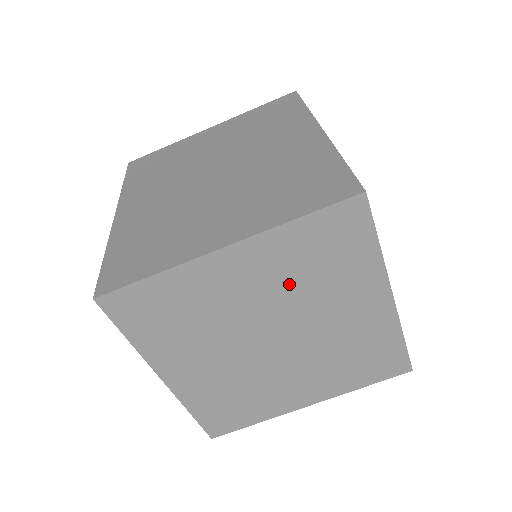
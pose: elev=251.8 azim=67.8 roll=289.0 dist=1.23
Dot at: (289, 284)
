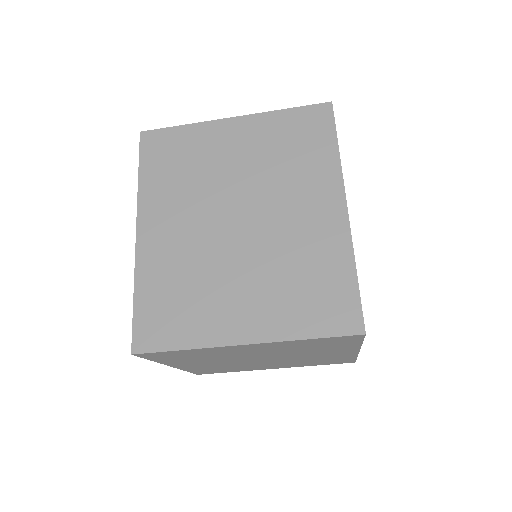
Dot at: (286, 350)
